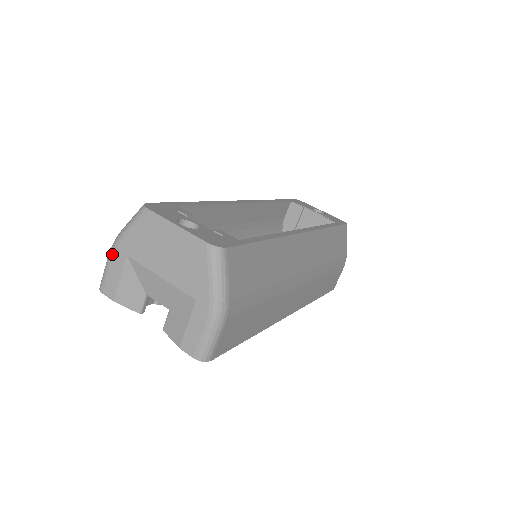
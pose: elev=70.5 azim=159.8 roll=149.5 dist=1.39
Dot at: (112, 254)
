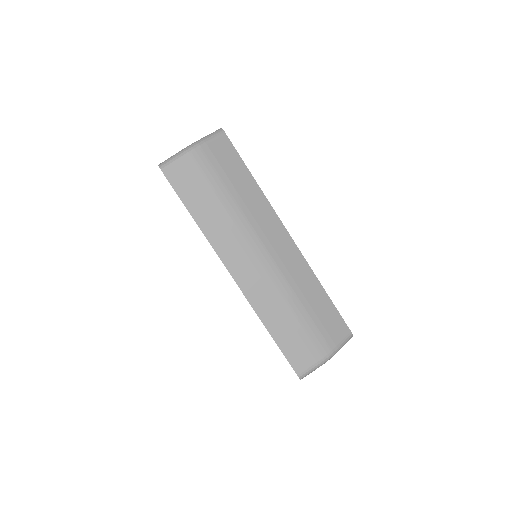
Dot at: occluded
